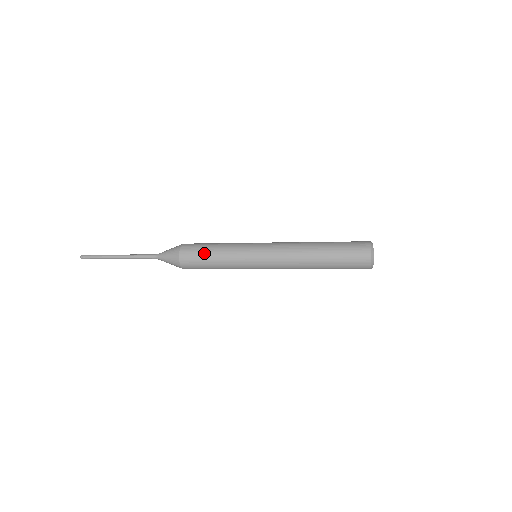
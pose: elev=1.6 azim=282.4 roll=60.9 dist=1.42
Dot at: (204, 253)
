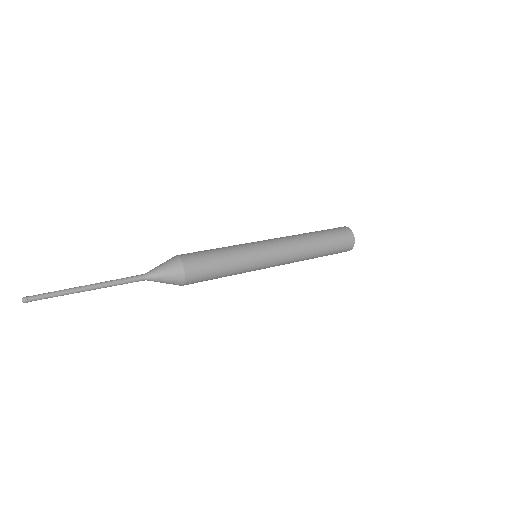
Dot at: (210, 255)
